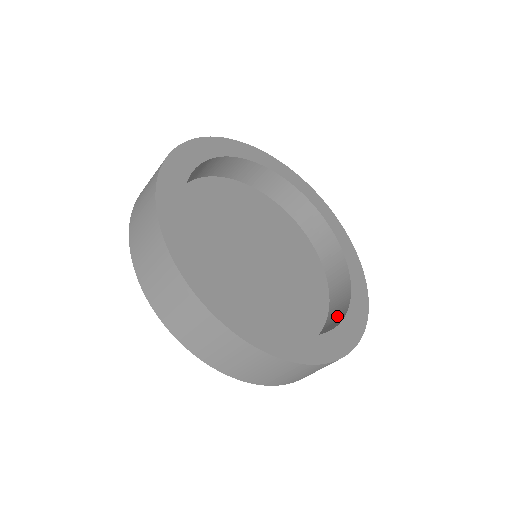
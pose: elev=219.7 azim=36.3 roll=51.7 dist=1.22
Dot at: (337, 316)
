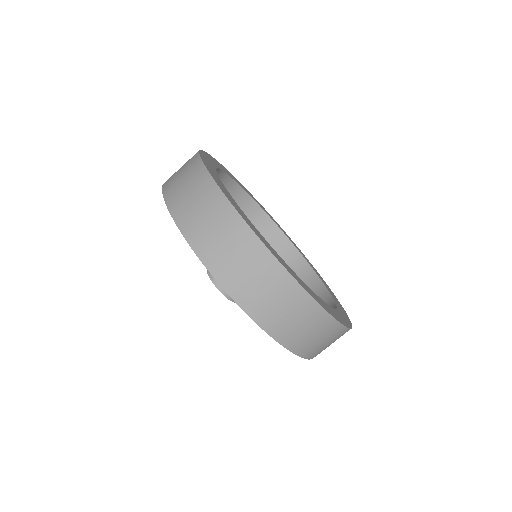
Dot at: occluded
